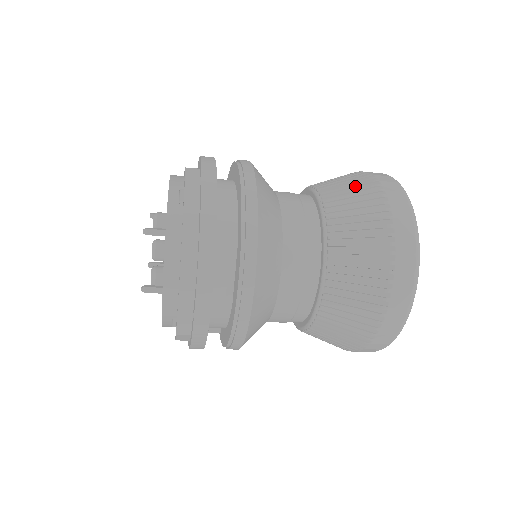
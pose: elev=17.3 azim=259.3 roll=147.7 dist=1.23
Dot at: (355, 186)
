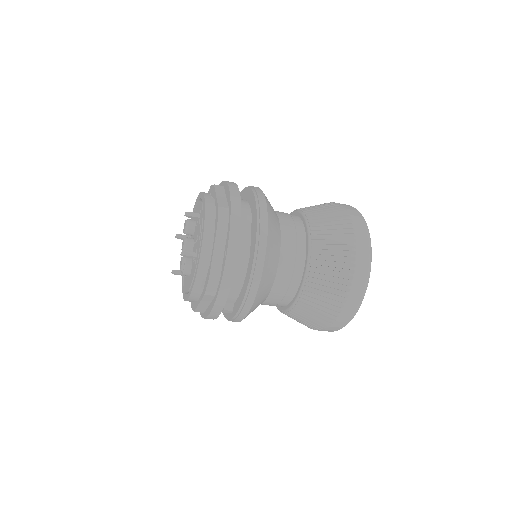
Dot at: occluded
